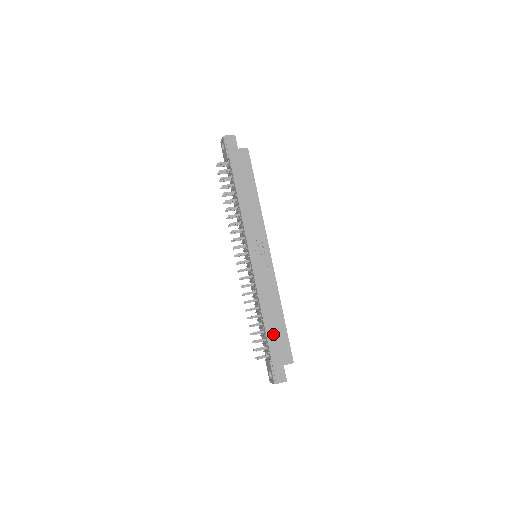
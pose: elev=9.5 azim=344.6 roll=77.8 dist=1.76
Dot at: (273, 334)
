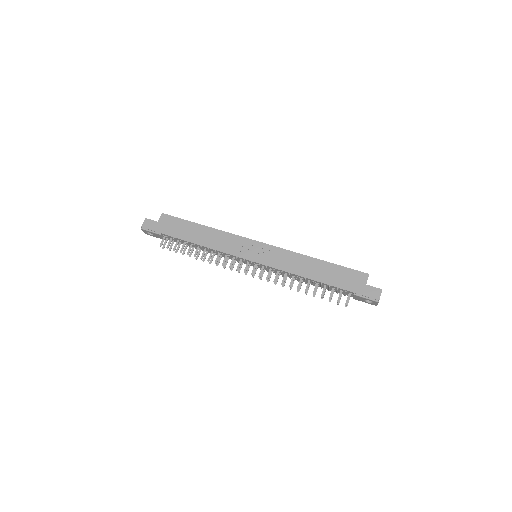
Dot at: (332, 278)
